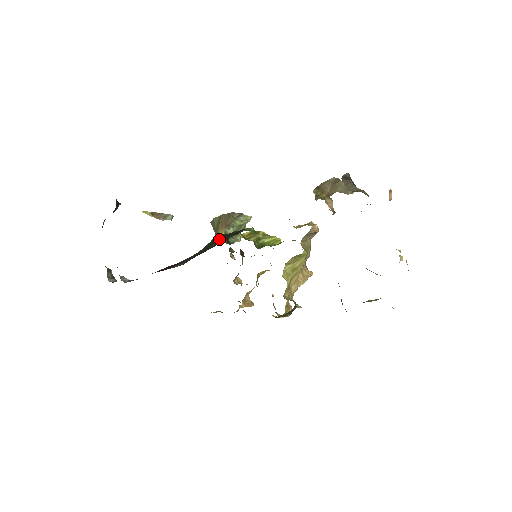
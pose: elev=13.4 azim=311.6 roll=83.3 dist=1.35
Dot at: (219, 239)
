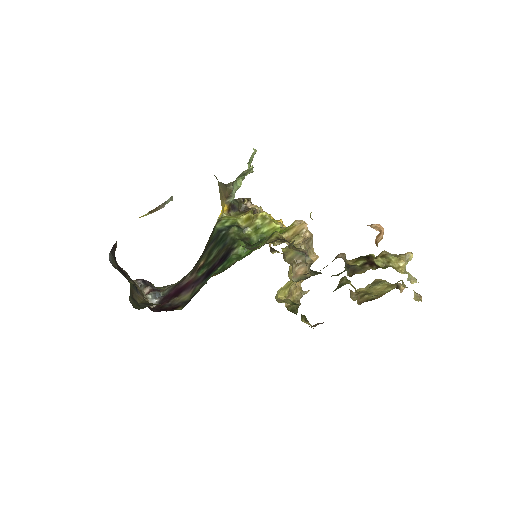
Dot at: (217, 243)
